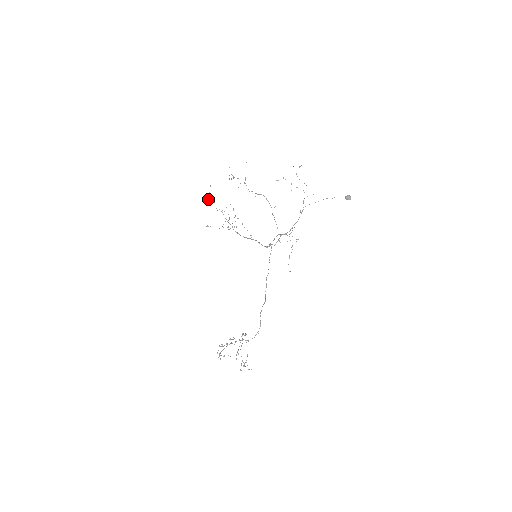
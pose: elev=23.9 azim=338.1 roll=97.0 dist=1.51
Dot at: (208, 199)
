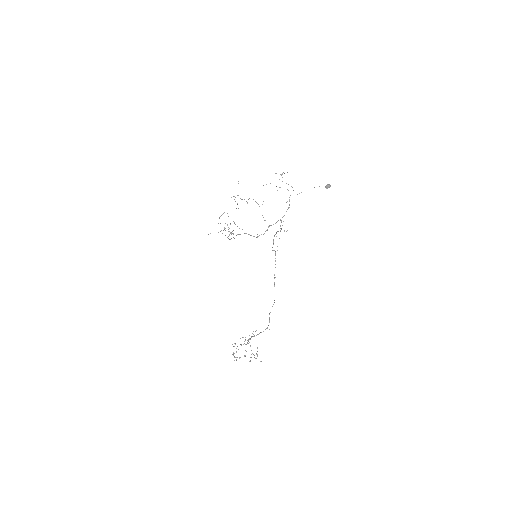
Dot at: (221, 230)
